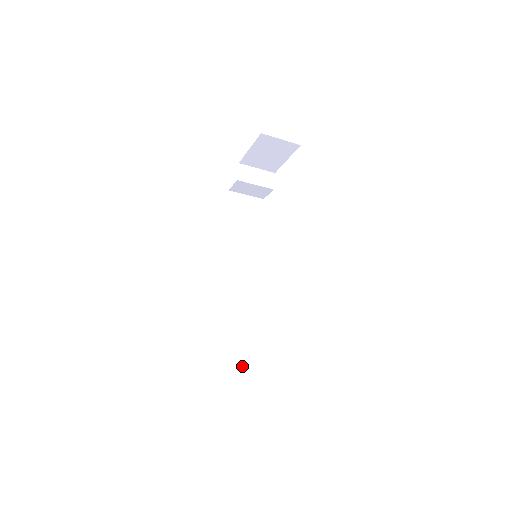
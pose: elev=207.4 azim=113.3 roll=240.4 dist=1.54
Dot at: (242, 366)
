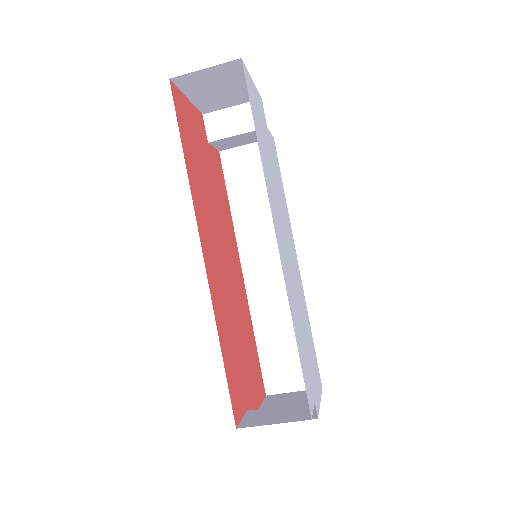
Dot at: occluded
